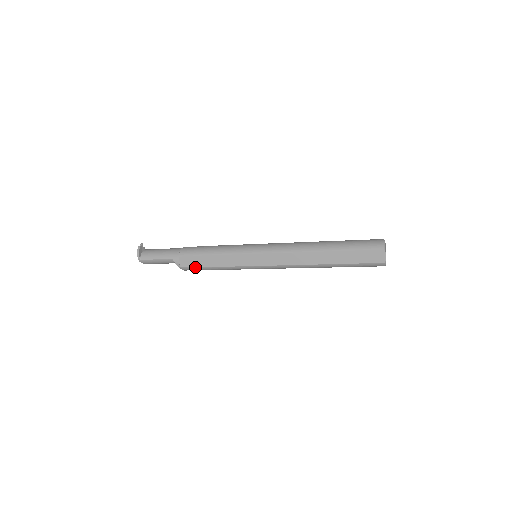
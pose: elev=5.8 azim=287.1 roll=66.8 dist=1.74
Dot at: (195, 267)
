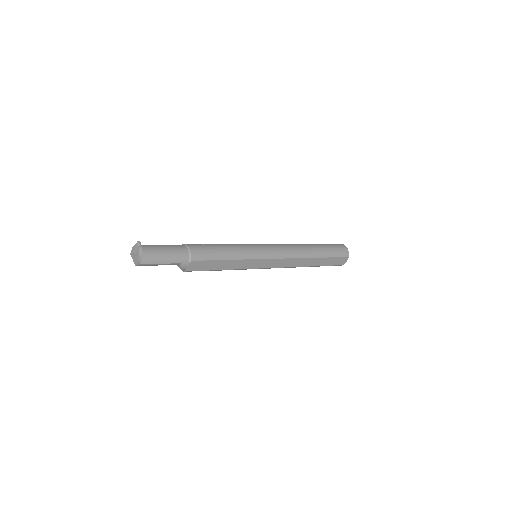
Dot at: (203, 270)
